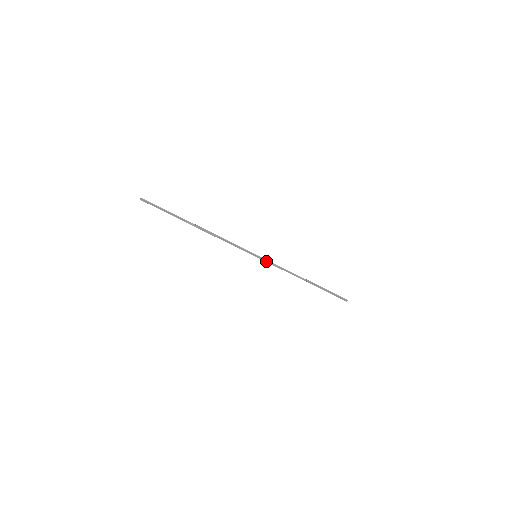
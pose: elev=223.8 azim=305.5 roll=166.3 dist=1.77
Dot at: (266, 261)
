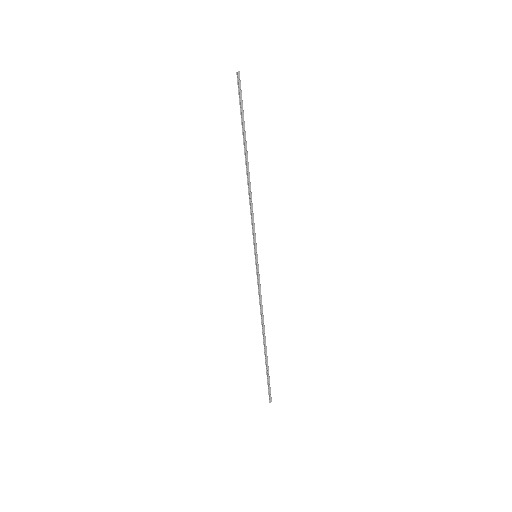
Dot at: (258, 272)
